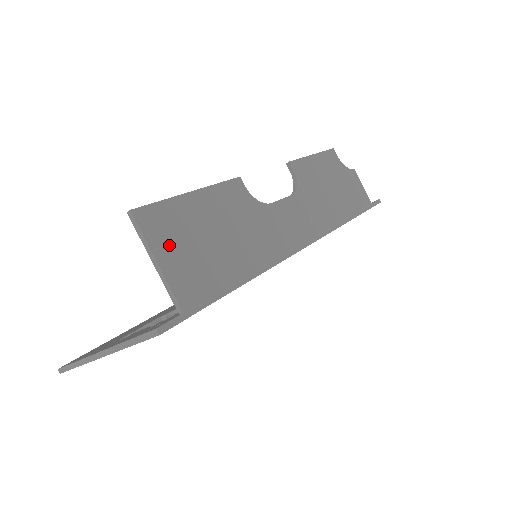
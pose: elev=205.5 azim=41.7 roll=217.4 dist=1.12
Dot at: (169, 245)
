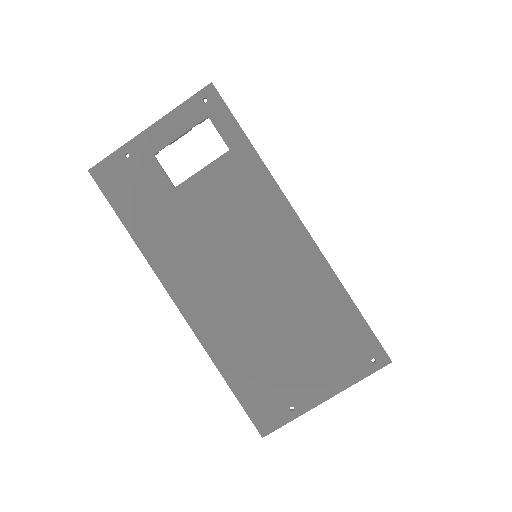
Dot at: occluded
